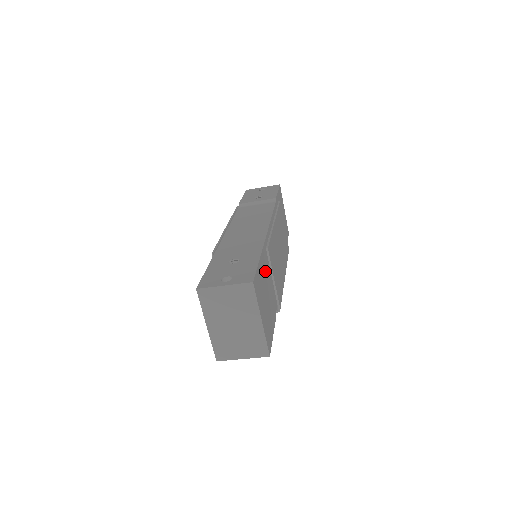
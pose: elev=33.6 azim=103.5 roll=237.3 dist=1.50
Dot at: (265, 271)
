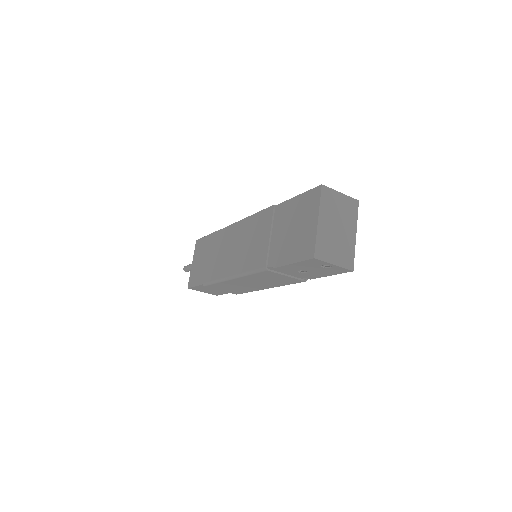
Dot at: occluded
